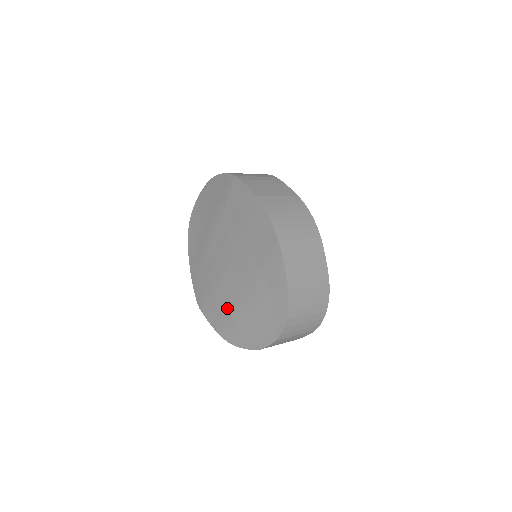
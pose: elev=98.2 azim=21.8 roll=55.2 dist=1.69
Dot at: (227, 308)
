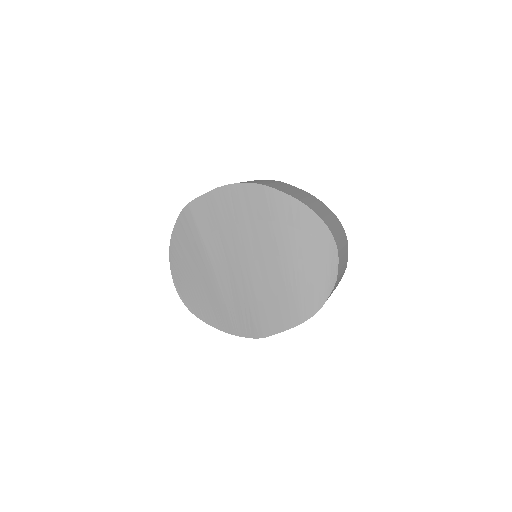
Dot at: (282, 293)
